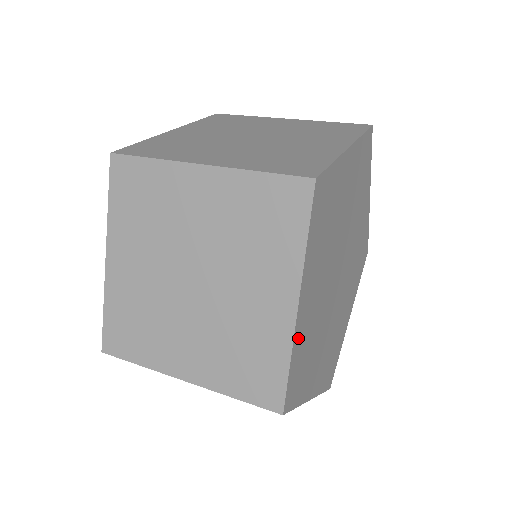
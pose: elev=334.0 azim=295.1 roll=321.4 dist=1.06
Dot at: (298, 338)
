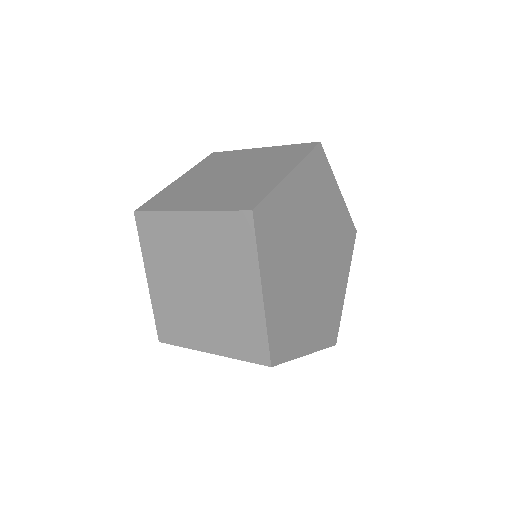
Dot at: (281, 194)
